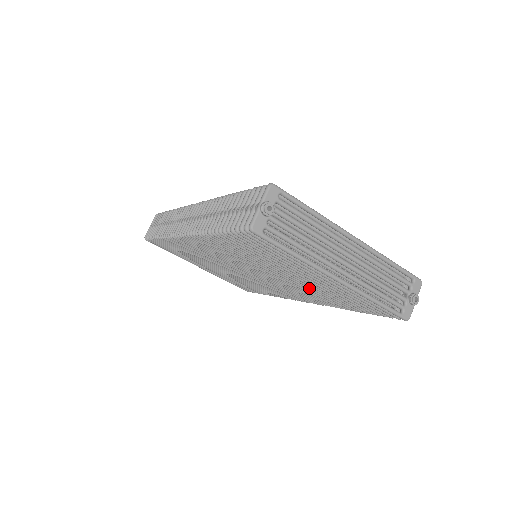
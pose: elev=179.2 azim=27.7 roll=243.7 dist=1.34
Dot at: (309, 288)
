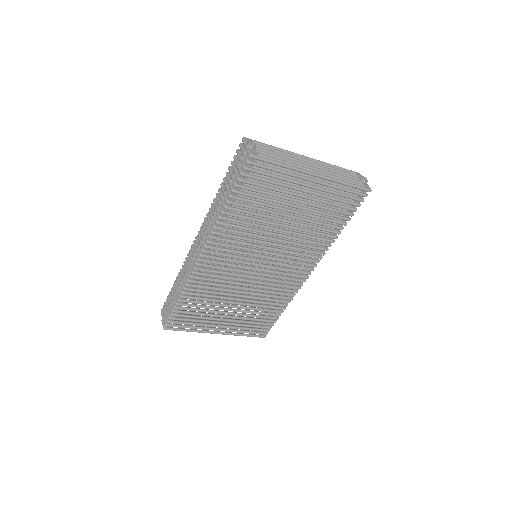
Dot at: (304, 230)
